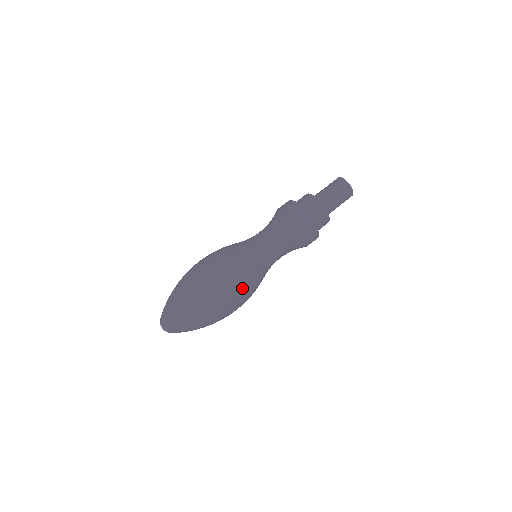
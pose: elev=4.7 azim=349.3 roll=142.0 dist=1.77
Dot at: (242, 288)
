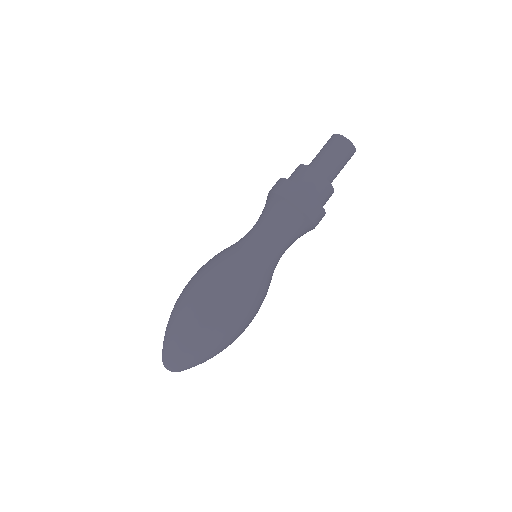
Dot at: (236, 293)
